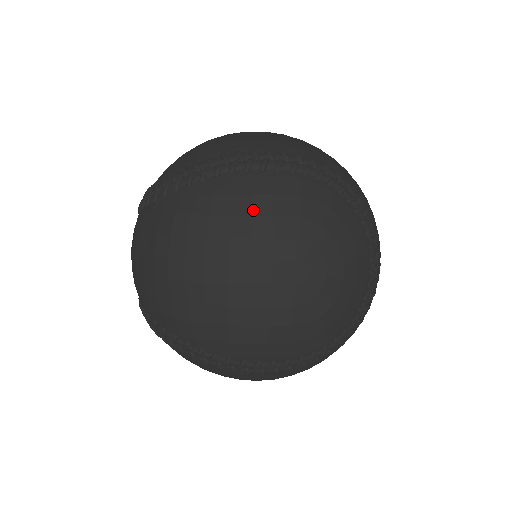
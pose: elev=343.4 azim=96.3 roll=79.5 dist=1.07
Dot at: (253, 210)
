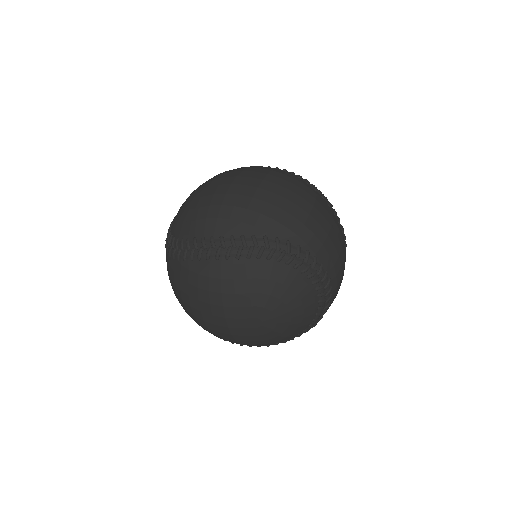
Dot at: (222, 290)
